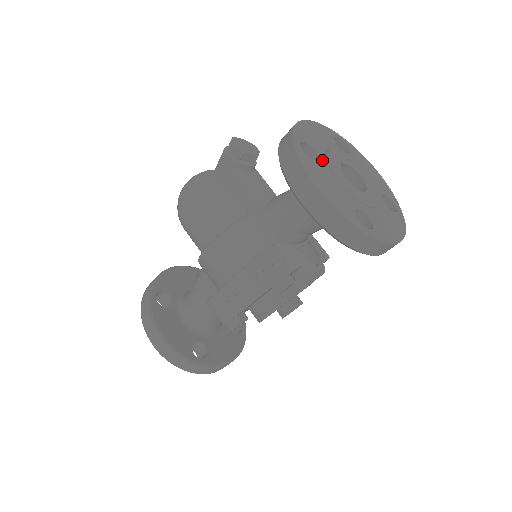
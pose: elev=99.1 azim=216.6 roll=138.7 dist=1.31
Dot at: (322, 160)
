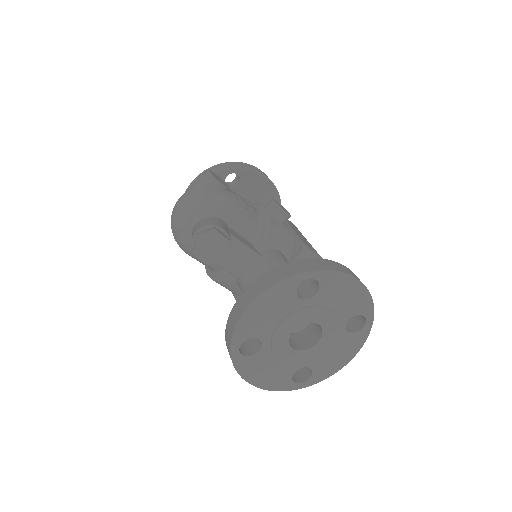
Dot at: (266, 345)
